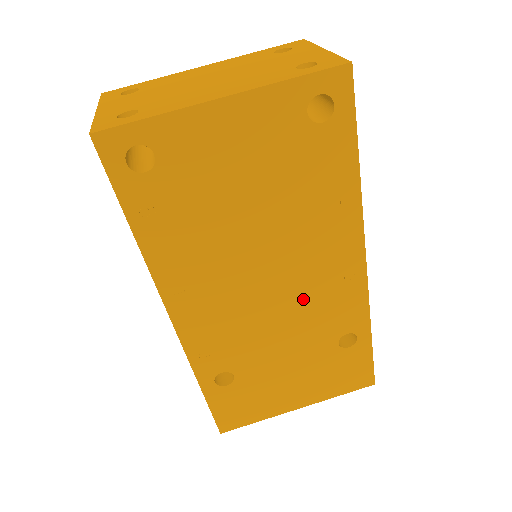
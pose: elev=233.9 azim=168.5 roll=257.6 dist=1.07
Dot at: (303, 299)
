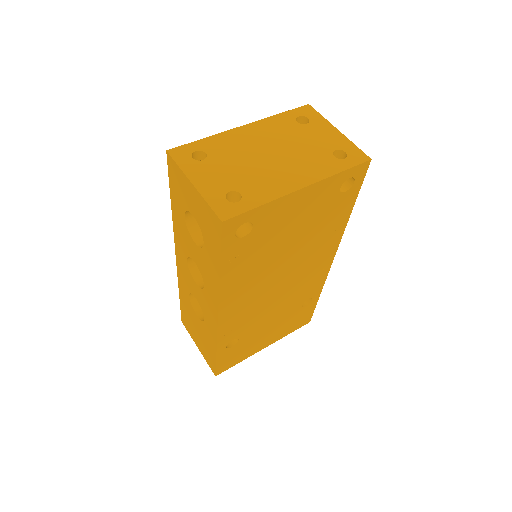
Dot at: (294, 286)
